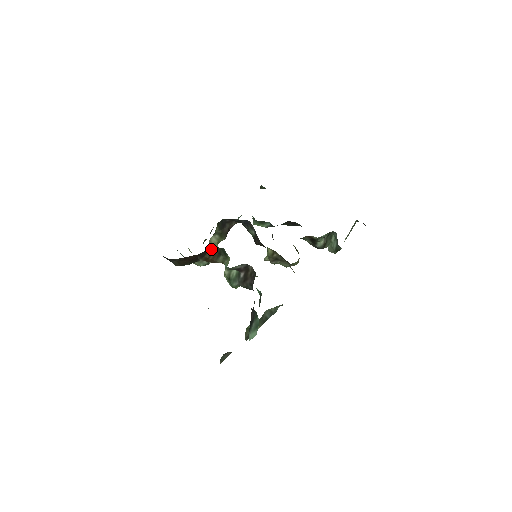
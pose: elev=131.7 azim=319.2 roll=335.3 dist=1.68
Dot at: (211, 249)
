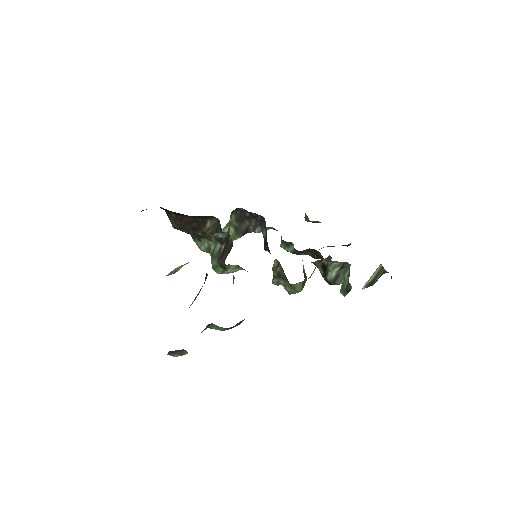
Dot at: (211, 222)
